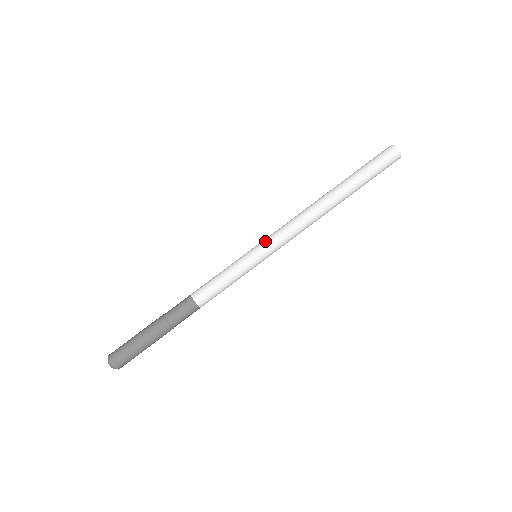
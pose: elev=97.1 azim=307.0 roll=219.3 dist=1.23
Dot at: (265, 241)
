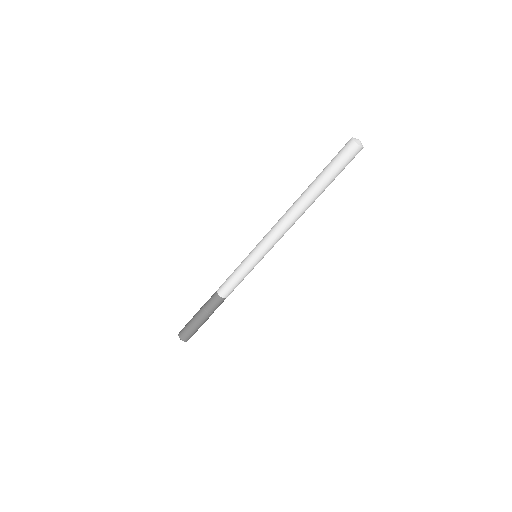
Dot at: (258, 243)
